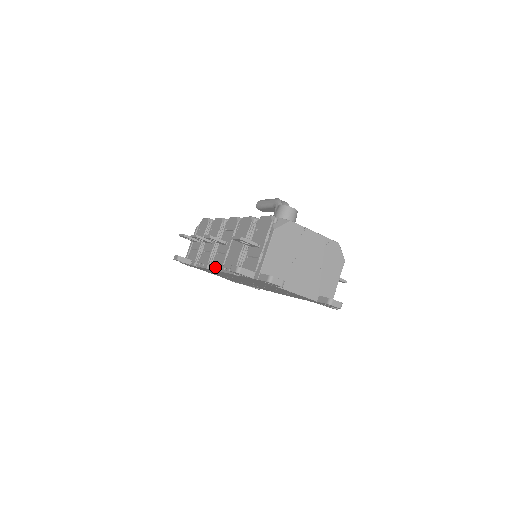
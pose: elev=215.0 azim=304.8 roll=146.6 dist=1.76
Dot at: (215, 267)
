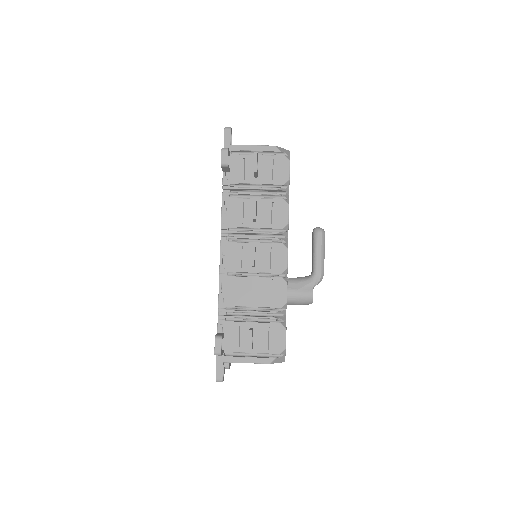
Dot at: (224, 251)
